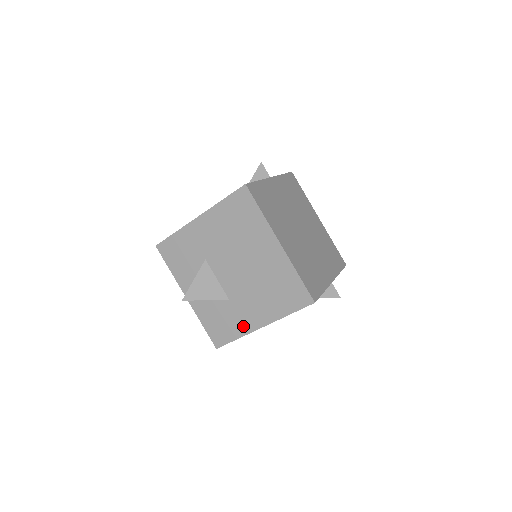
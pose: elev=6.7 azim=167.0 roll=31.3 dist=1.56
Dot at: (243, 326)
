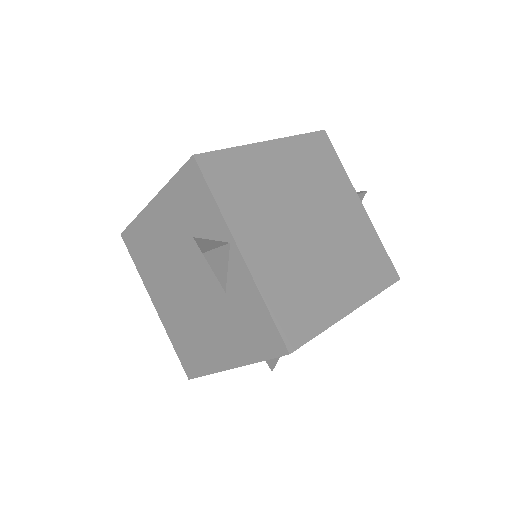
Dot at: occluded
